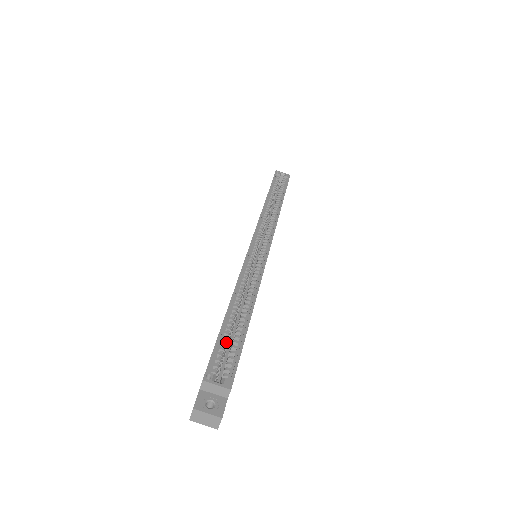
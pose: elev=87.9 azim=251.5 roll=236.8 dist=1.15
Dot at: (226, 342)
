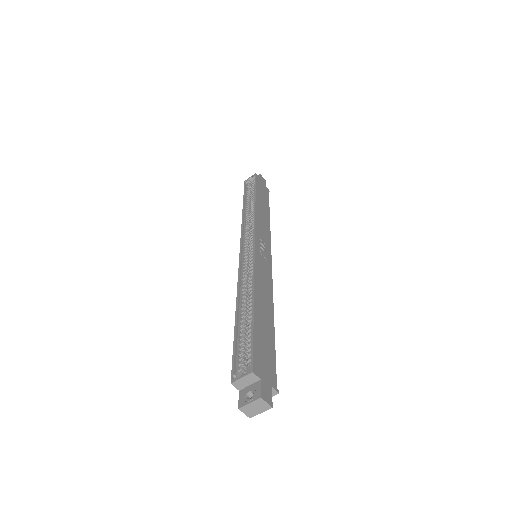
Dot at: (244, 340)
